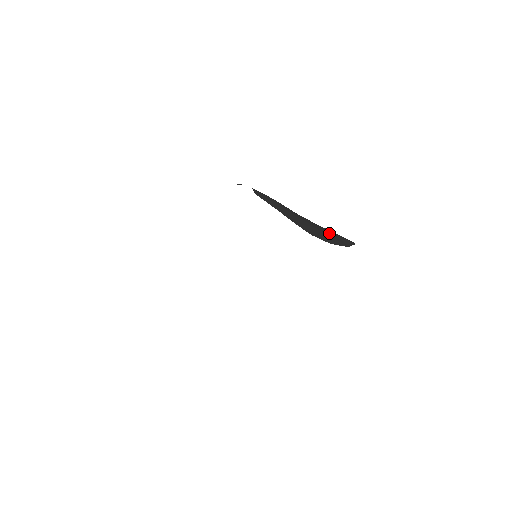
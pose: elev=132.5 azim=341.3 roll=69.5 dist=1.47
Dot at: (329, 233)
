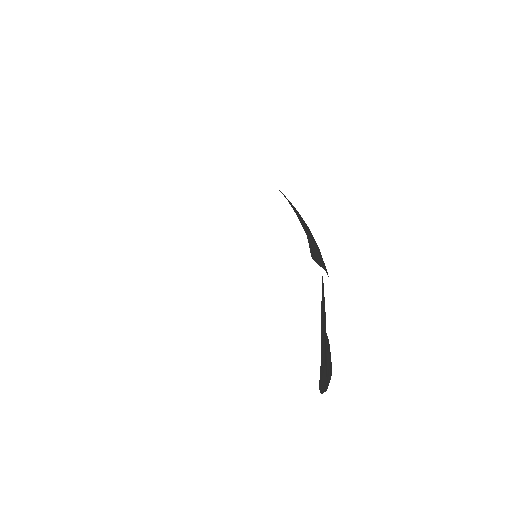
Dot at: (328, 366)
